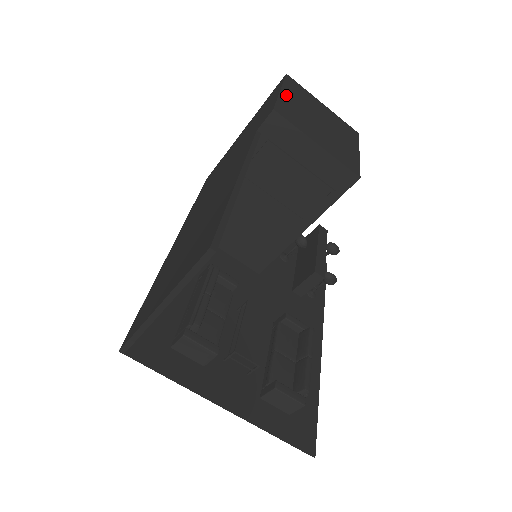
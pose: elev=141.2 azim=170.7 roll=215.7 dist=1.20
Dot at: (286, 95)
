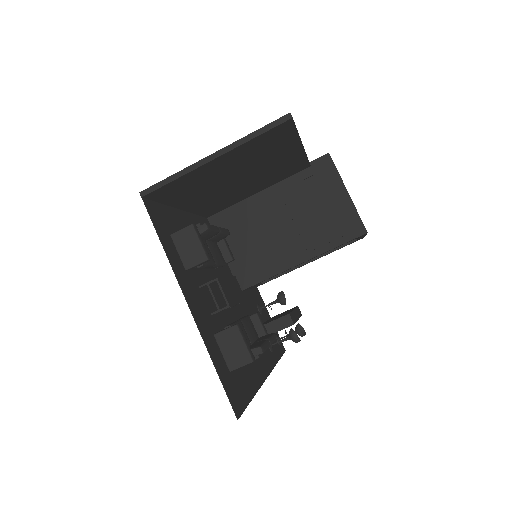
Dot at: occluded
